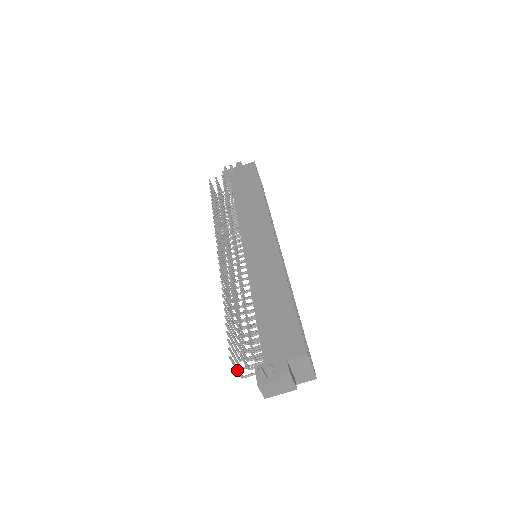
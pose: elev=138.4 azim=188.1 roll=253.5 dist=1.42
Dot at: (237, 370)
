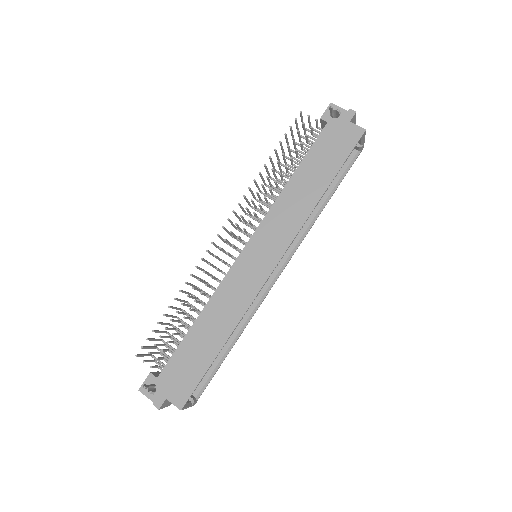
Dot at: occluded
